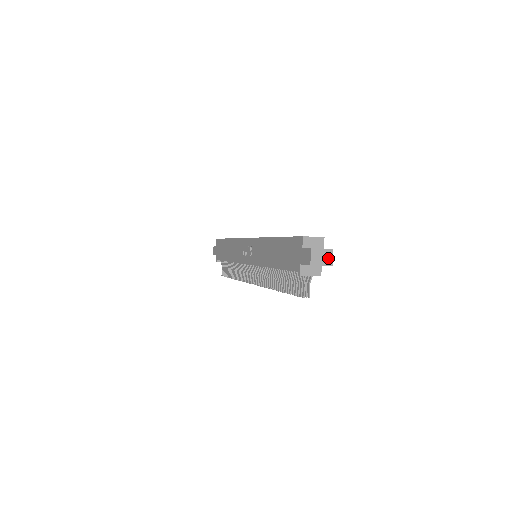
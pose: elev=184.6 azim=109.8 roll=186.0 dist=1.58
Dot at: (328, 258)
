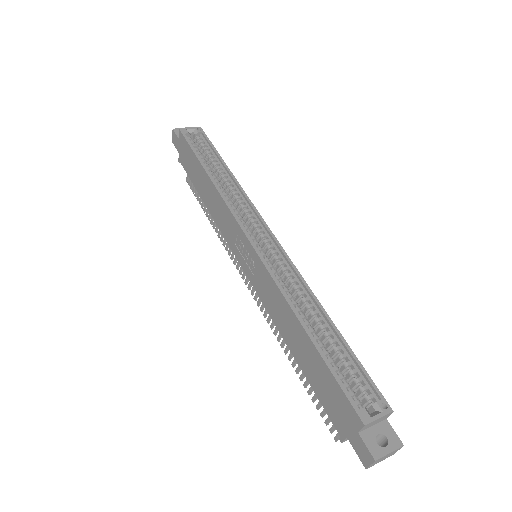
Dot at: (392, 453)
